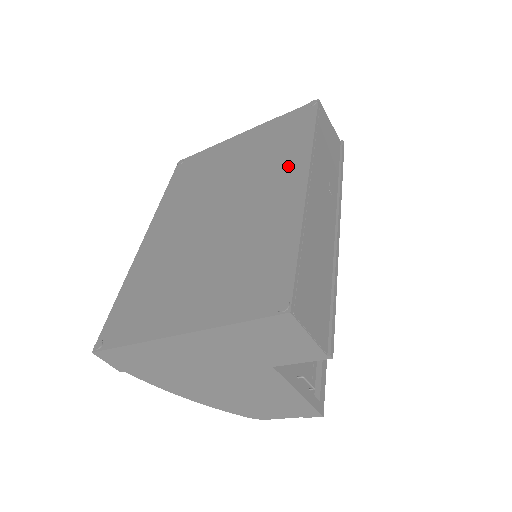
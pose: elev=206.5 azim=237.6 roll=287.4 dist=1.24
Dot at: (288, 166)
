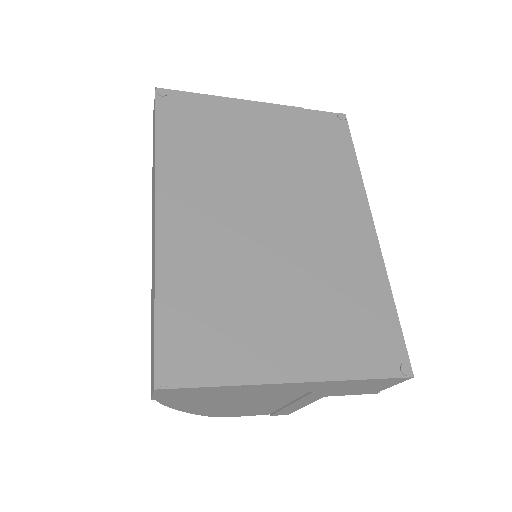
Dot at: (345, 194)
